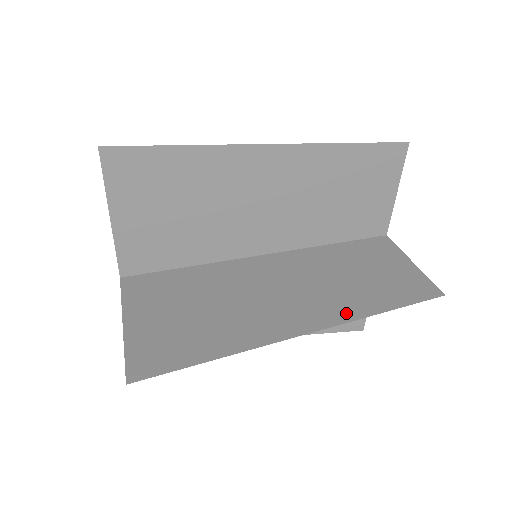
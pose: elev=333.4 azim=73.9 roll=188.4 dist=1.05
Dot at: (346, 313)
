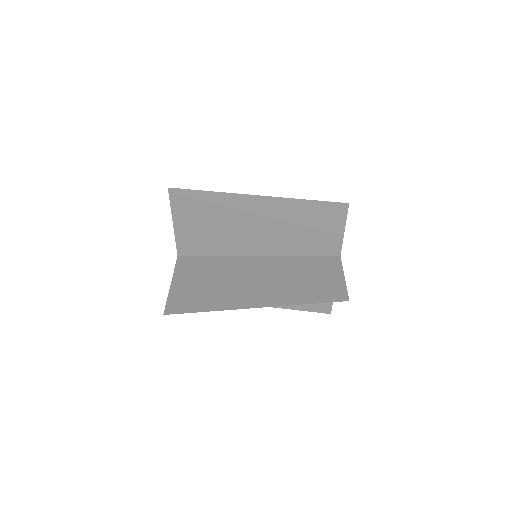
Dot at: (288, 300)
